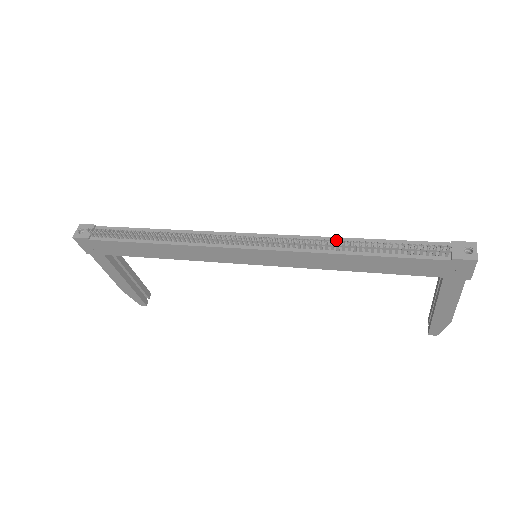
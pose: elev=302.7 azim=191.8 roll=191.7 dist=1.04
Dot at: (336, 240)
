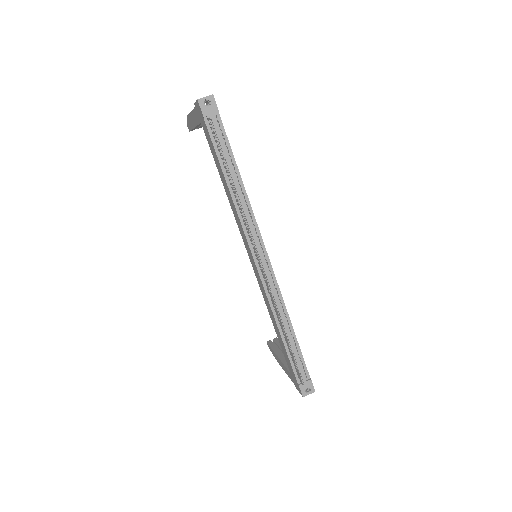
Dot at: (282, 324)
